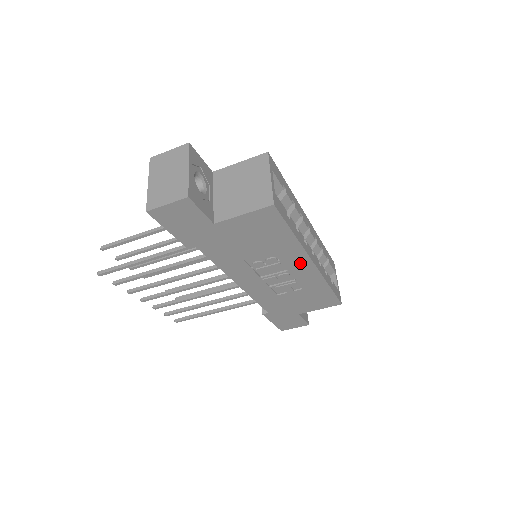
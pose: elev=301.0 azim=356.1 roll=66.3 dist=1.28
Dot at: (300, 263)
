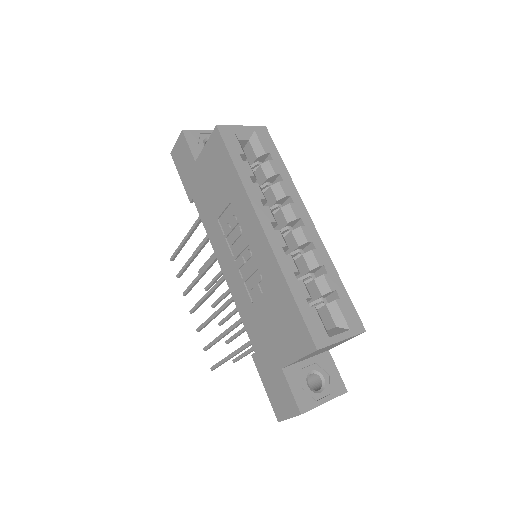
Dot at: (252, 226)
